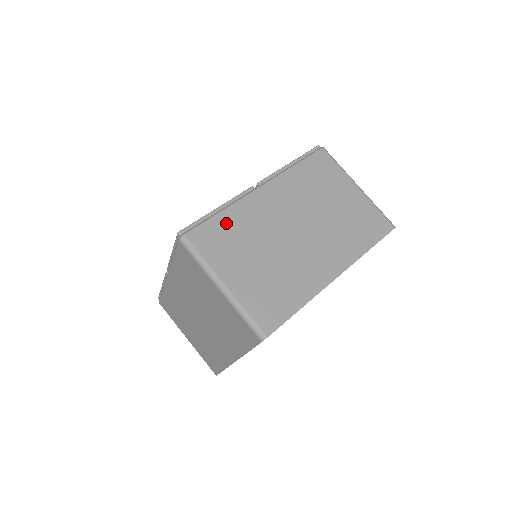
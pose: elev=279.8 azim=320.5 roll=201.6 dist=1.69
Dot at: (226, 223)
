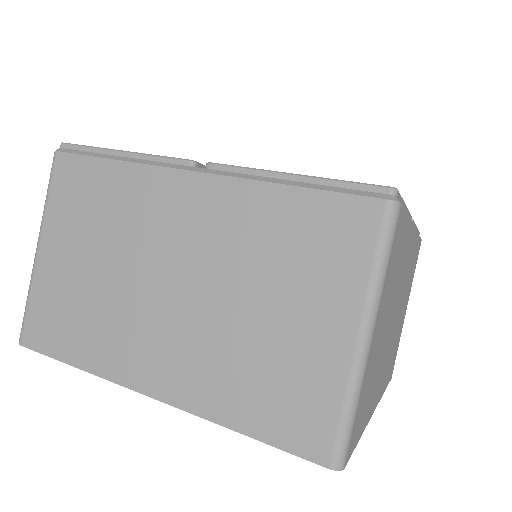
Dot at: (403, 239)
